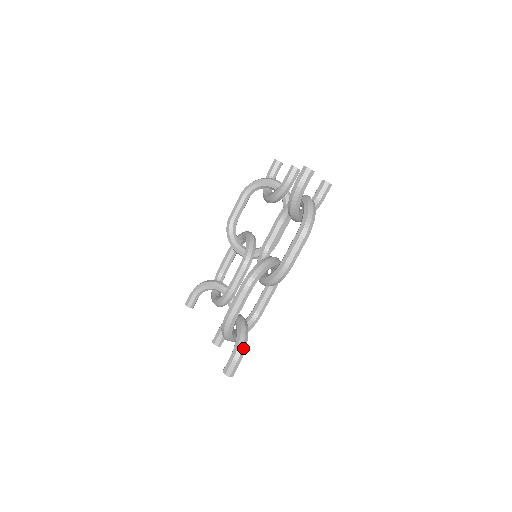
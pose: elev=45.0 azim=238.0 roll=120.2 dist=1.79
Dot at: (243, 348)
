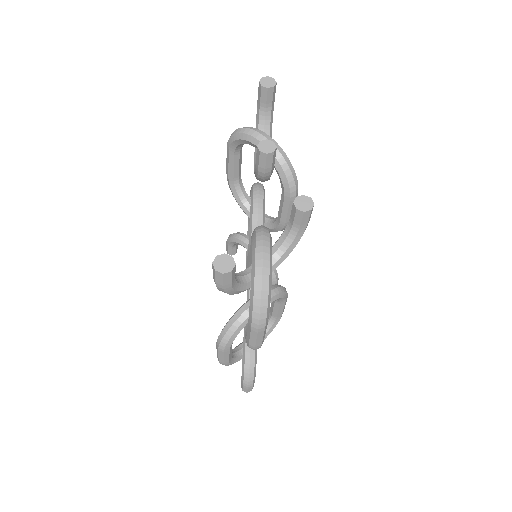
Dot at: (250, 378)
